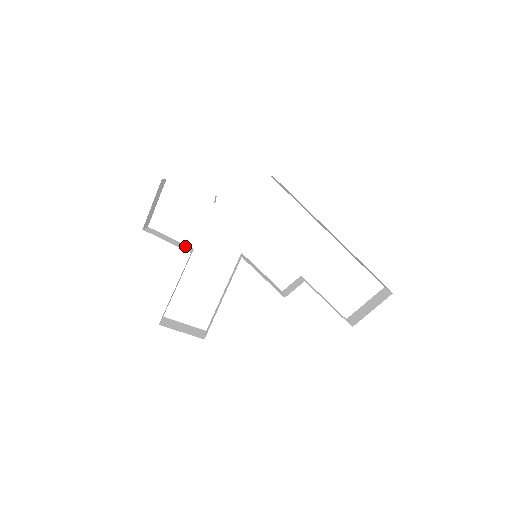
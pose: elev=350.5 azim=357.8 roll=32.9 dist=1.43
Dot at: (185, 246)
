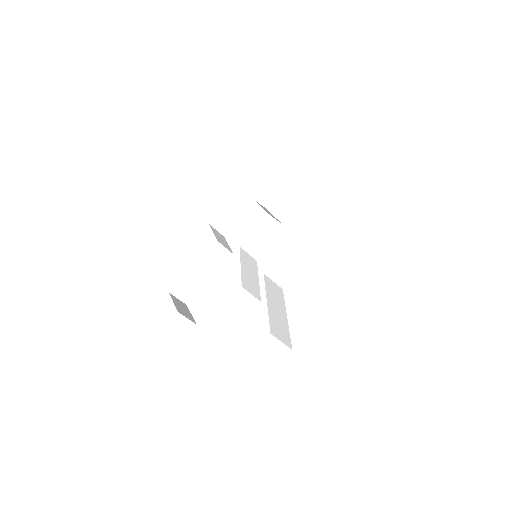
Dot at: (228, 247)
